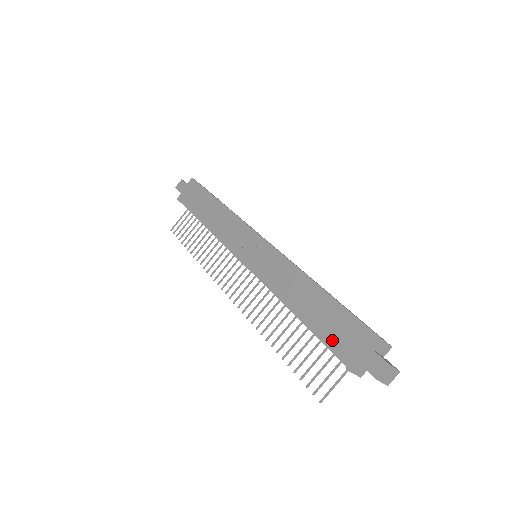
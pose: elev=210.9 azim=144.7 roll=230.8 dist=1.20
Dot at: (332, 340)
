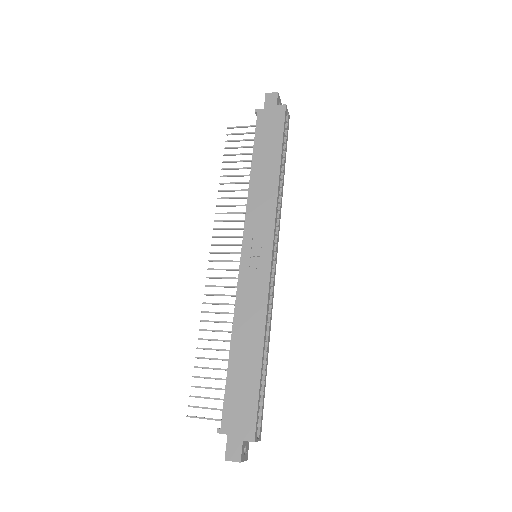
Dot at: (229, 400)
